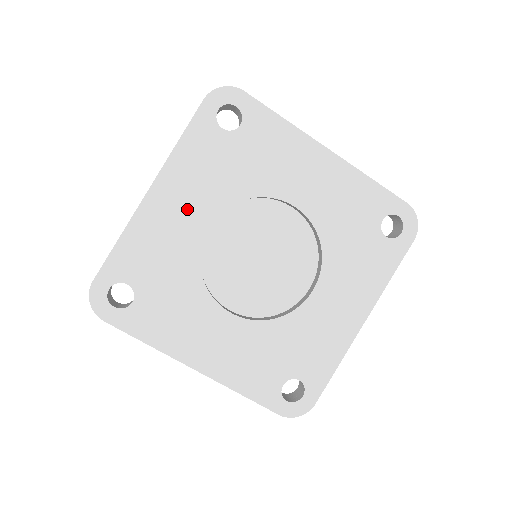
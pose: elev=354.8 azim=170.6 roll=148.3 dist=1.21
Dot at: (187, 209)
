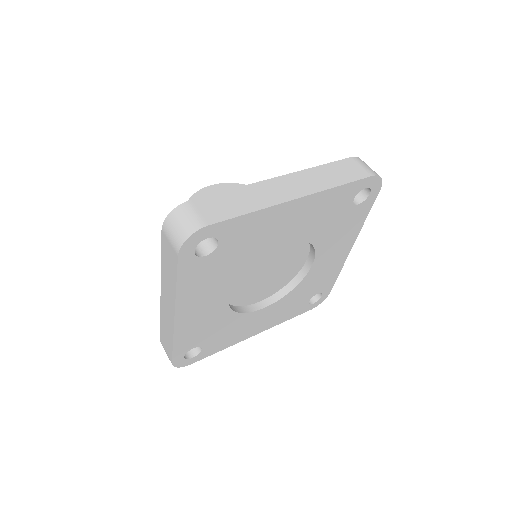
Dot at: (208, 303)
